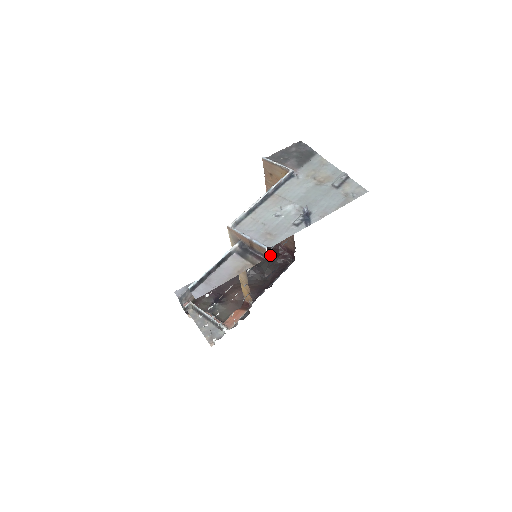
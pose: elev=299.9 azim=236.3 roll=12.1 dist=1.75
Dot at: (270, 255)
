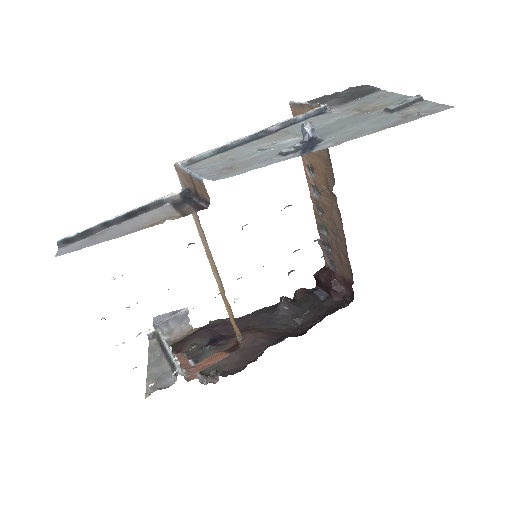
Dot at: (319, 292)
